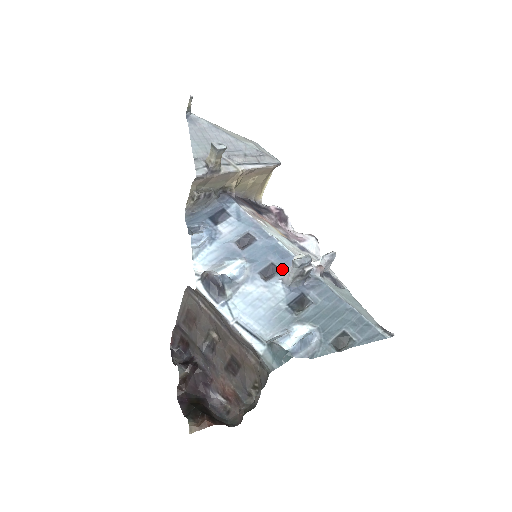
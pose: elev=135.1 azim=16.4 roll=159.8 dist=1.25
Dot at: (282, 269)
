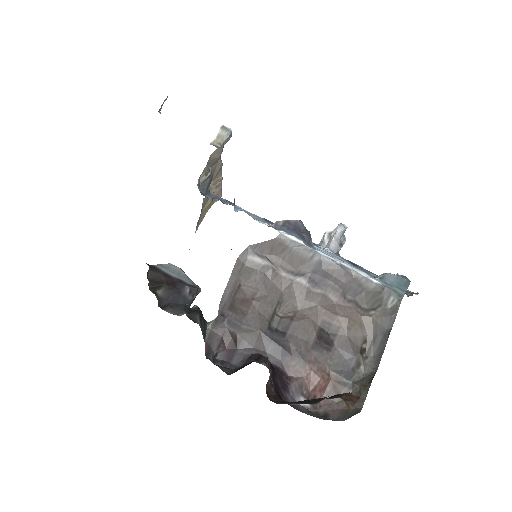
Dot at: (316, 245)
